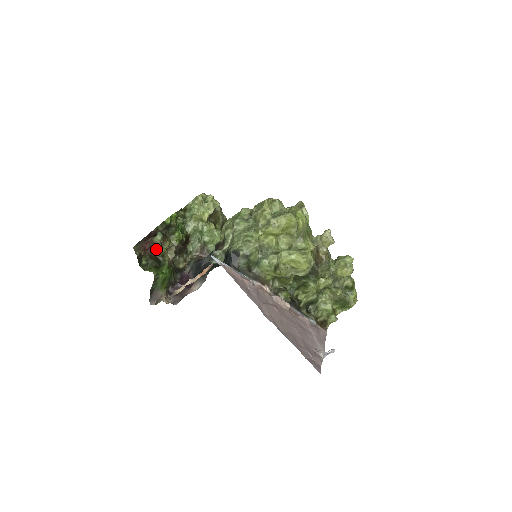
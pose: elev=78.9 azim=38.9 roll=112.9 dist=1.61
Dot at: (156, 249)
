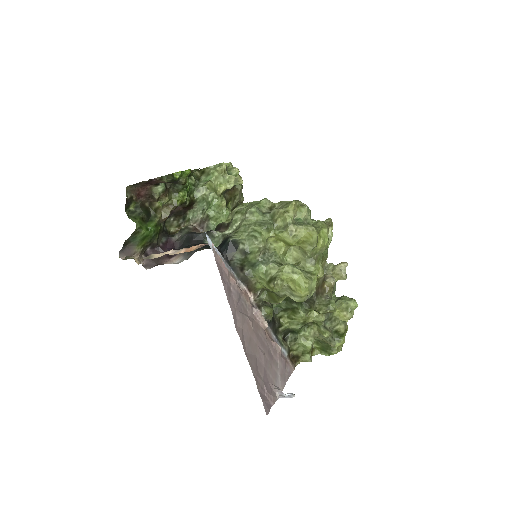
Dot at: (151, 200)
